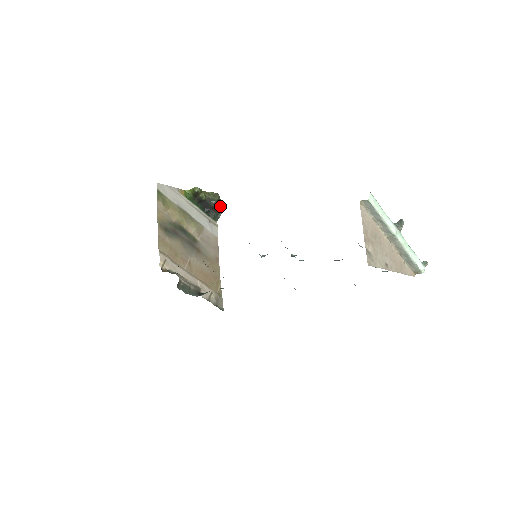
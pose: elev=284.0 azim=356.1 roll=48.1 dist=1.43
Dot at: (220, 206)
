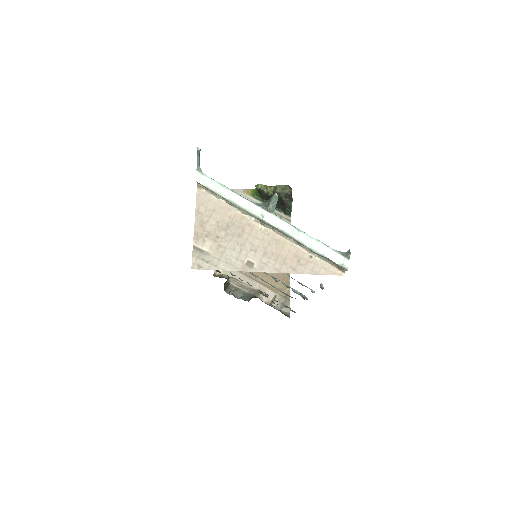
Dot at: (289, 199)
